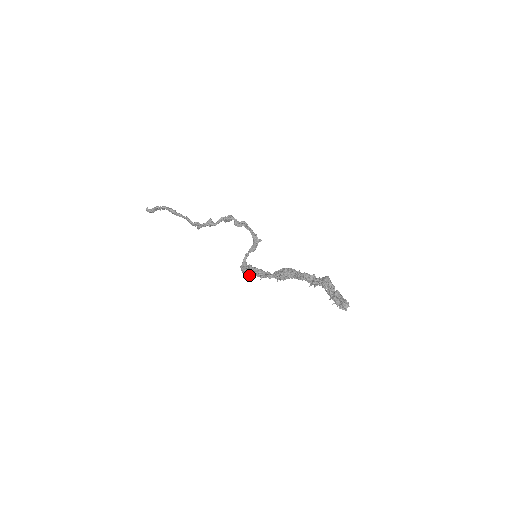
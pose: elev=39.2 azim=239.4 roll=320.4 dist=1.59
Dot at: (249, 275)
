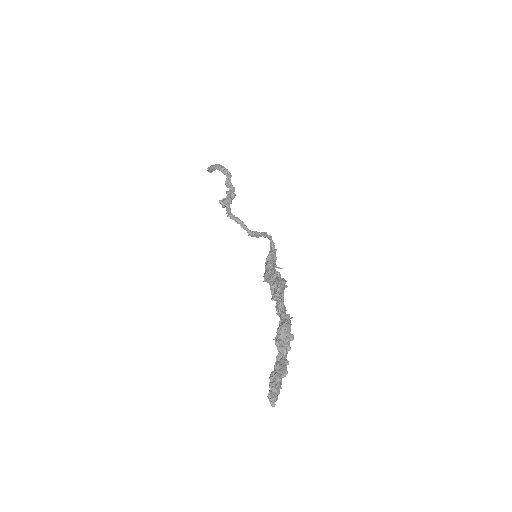
Dot at: occluded
